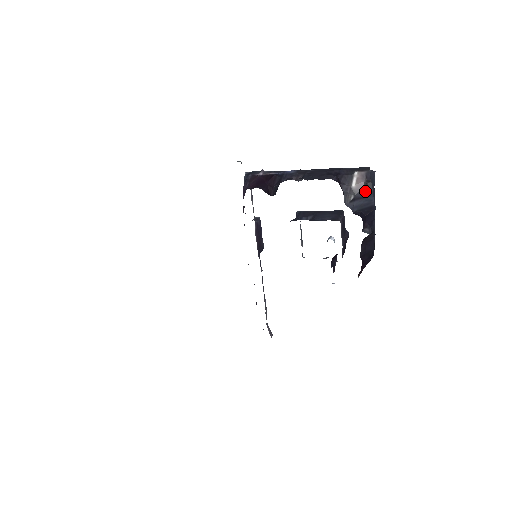
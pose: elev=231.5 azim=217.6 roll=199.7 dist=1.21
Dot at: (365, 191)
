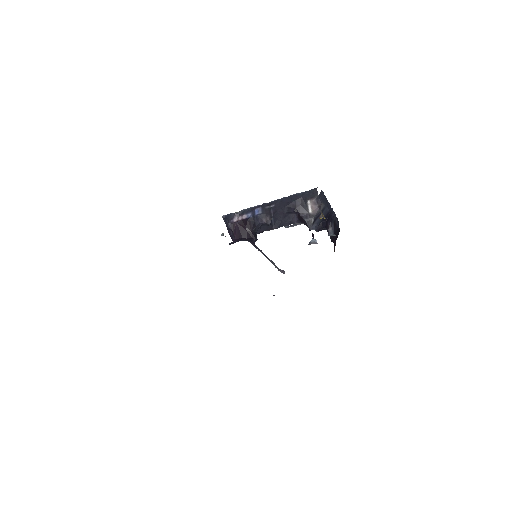
Dot at: occluded
